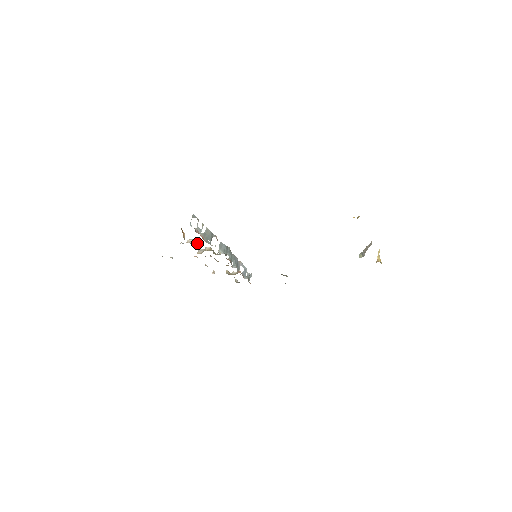
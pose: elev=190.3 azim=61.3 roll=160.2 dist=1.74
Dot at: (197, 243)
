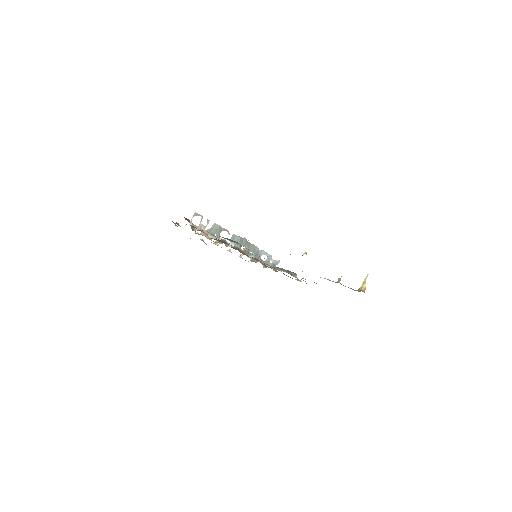
Dot at: occluded
